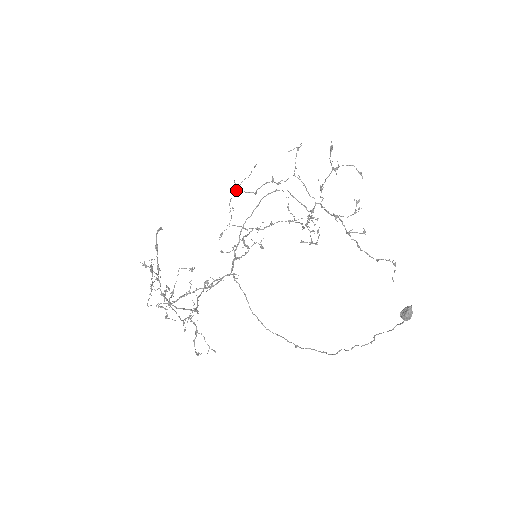
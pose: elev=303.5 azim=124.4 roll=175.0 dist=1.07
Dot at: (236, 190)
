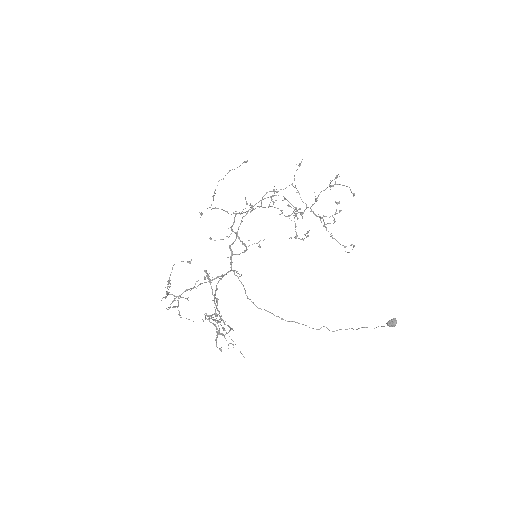
Dot at: occluded
